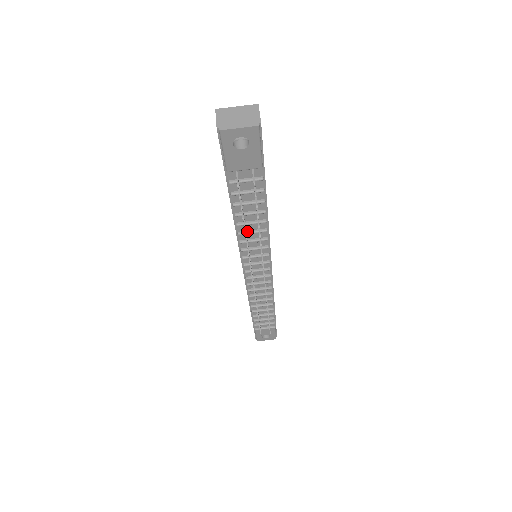
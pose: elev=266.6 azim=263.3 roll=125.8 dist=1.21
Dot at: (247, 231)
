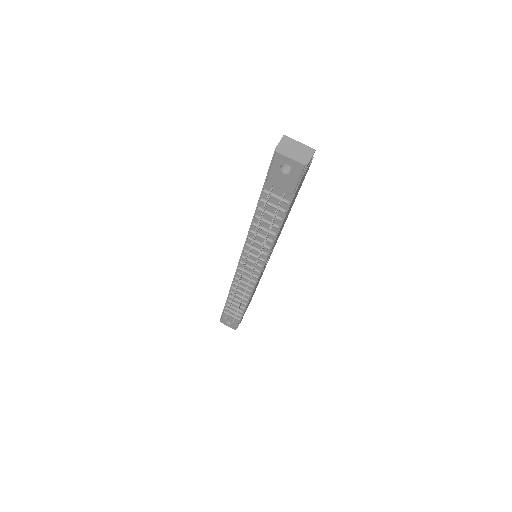
Dot at: (258, 233)
